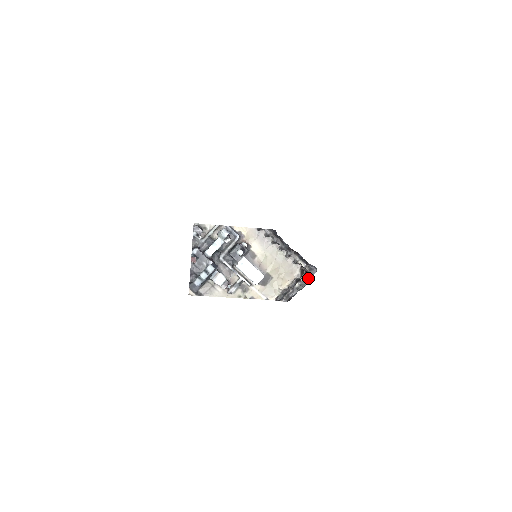
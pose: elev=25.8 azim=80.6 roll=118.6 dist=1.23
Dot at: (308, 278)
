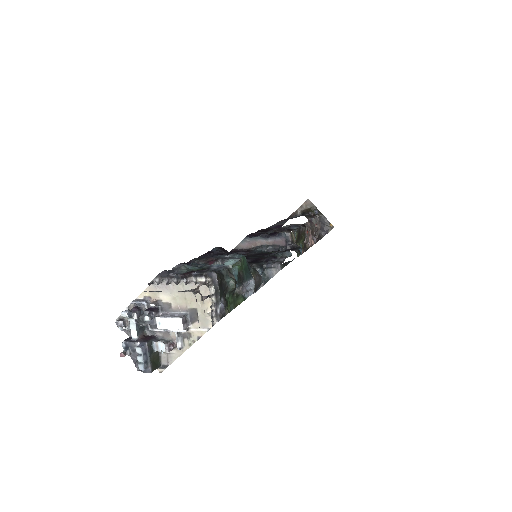
Dot at: (216, 286)
